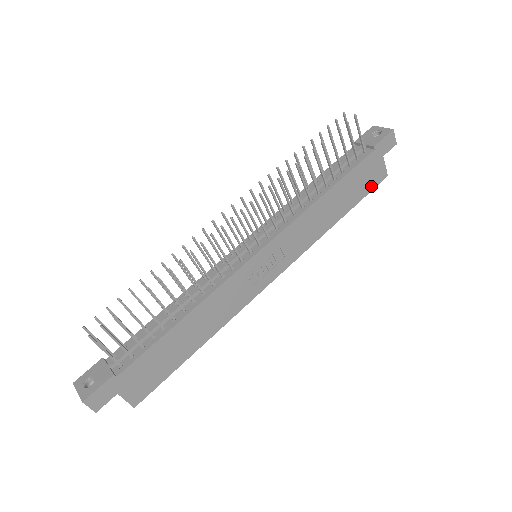
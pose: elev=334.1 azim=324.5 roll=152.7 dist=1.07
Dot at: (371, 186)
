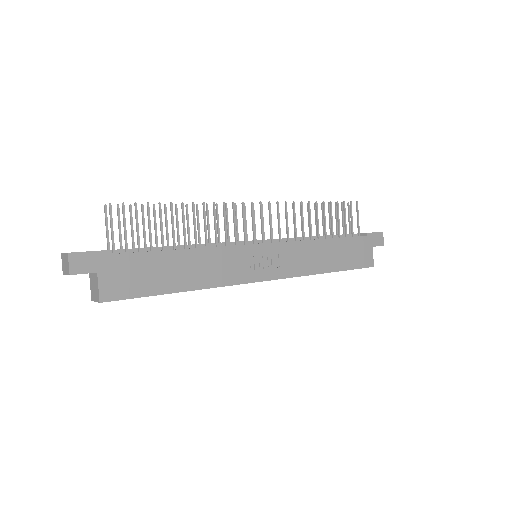
Dot at: (360, 264)
